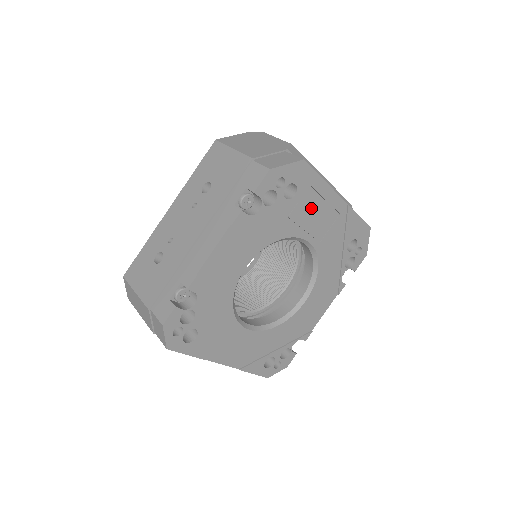
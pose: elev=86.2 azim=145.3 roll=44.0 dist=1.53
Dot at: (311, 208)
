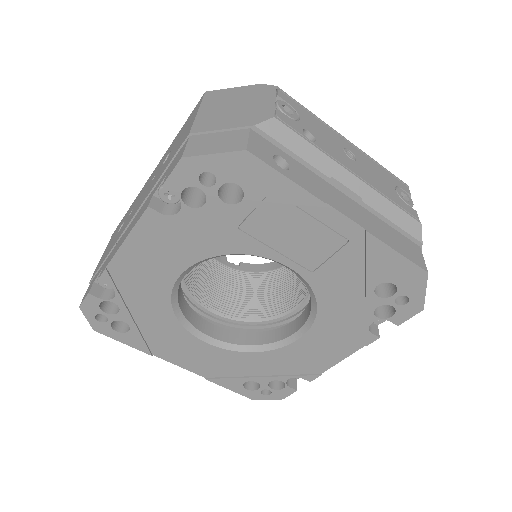
Dot at: (283, 222)
